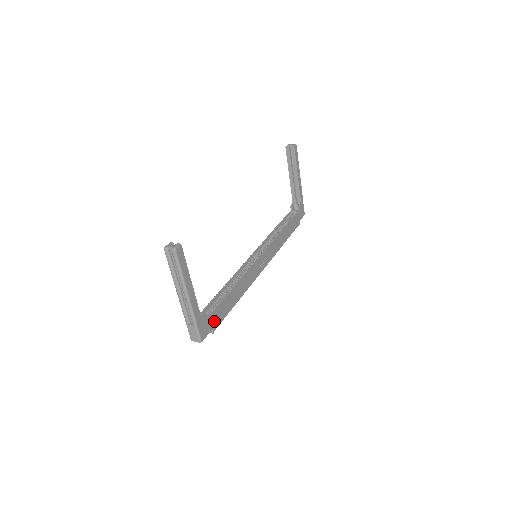
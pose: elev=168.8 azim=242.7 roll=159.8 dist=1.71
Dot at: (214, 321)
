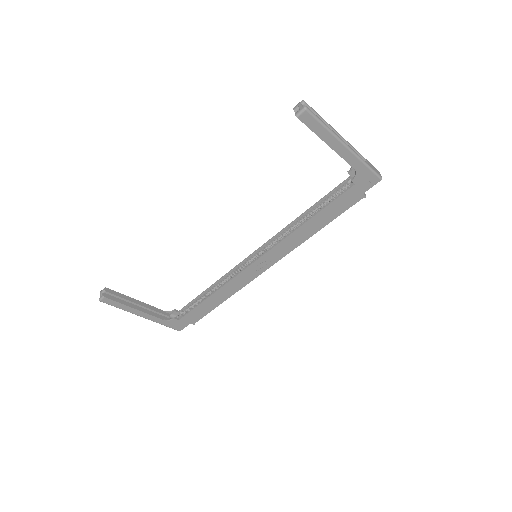
Dot at: (190, 319)
